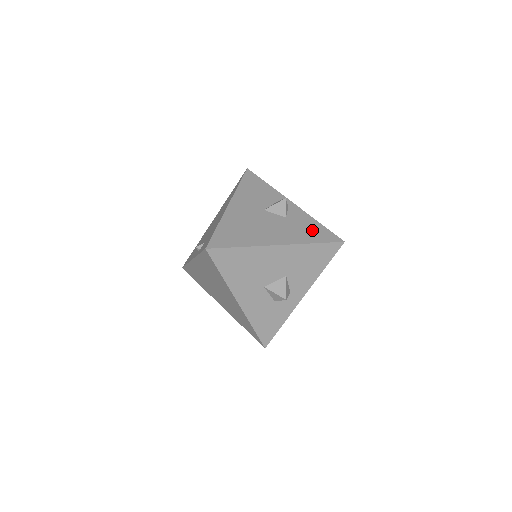
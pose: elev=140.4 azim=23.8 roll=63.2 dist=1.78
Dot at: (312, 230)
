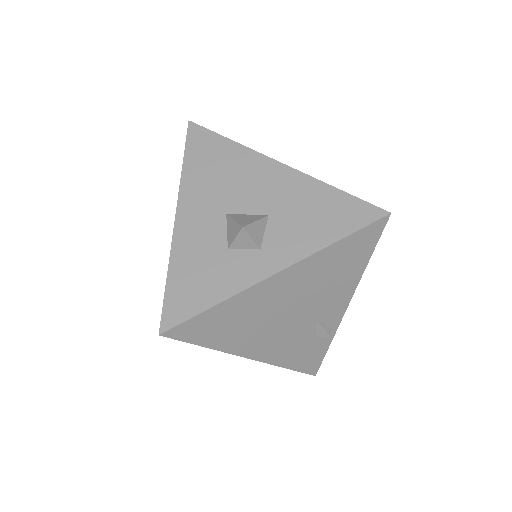
Dot at: occluded
